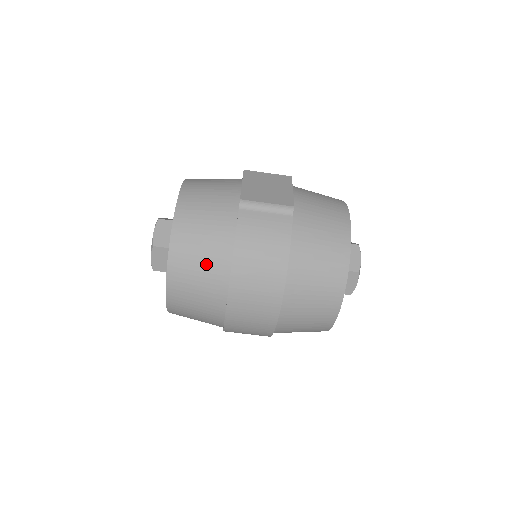
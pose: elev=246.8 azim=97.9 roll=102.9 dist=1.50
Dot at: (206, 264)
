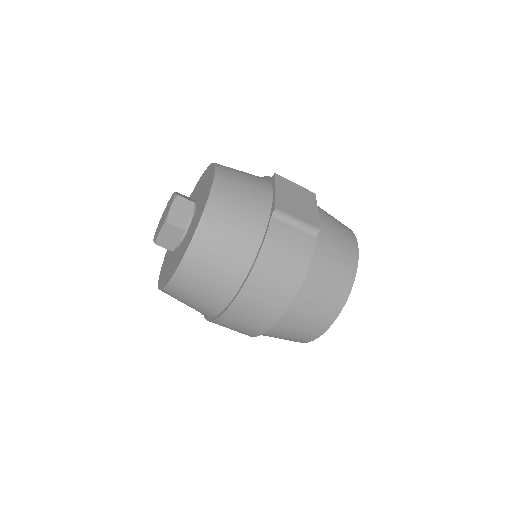
Dot at: (226, 261)
